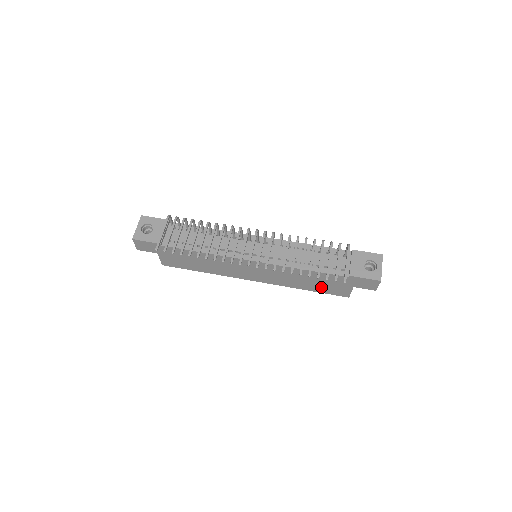
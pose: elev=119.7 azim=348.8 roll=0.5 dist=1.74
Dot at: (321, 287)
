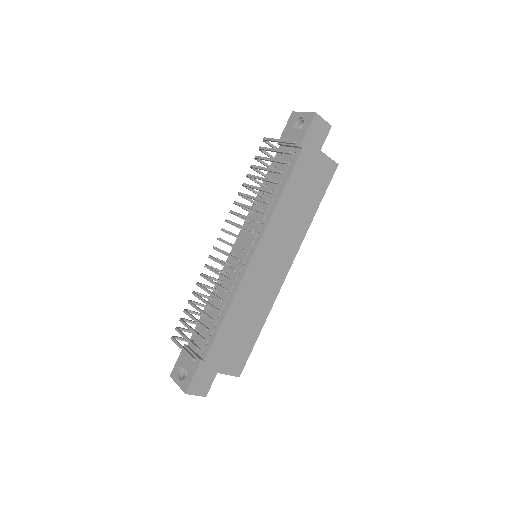
Dot at: (314, 191)
